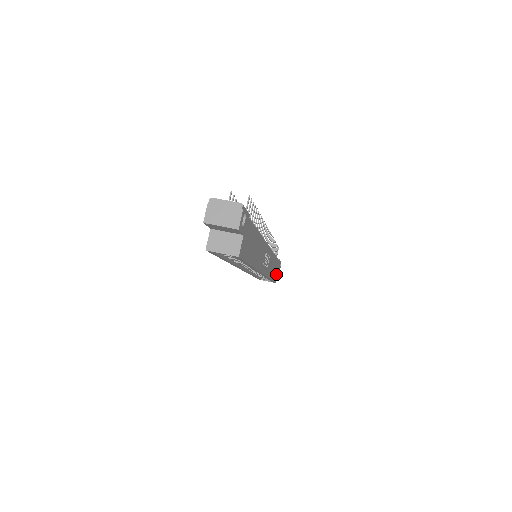
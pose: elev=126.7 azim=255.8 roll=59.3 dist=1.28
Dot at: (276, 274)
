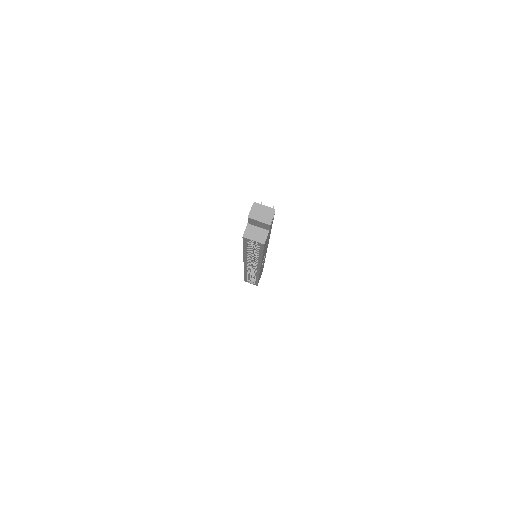
Dot at: occluded
